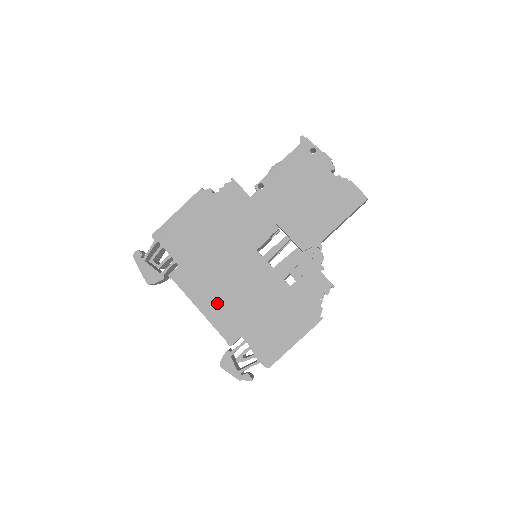
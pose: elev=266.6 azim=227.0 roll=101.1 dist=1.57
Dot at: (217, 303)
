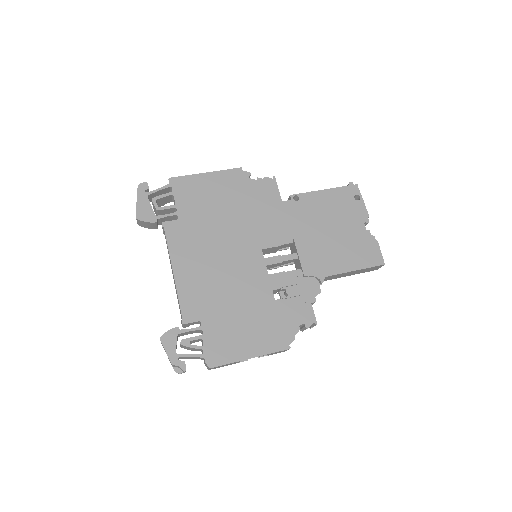
Dot at: (195, 275)
